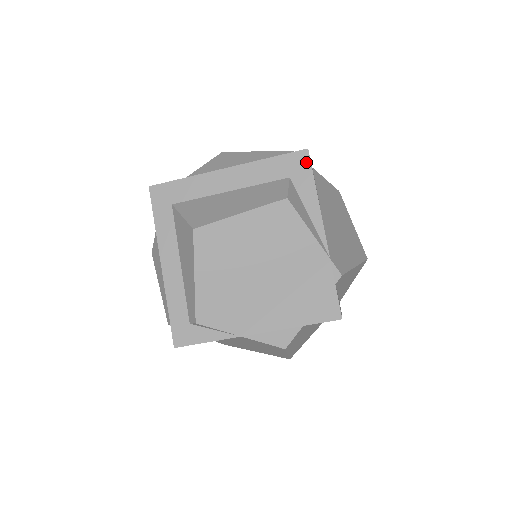
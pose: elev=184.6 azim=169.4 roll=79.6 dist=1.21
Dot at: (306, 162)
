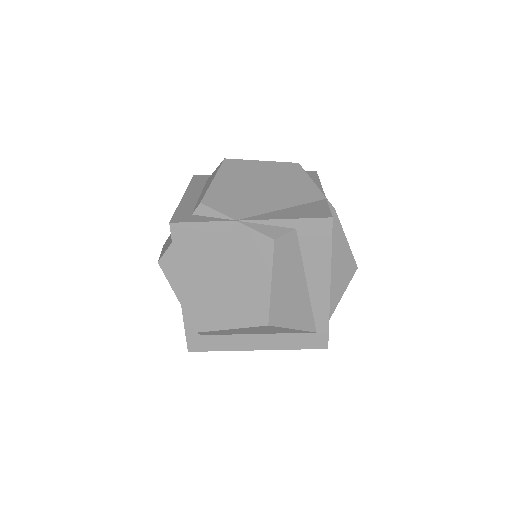
Dot at: (314, 174)
